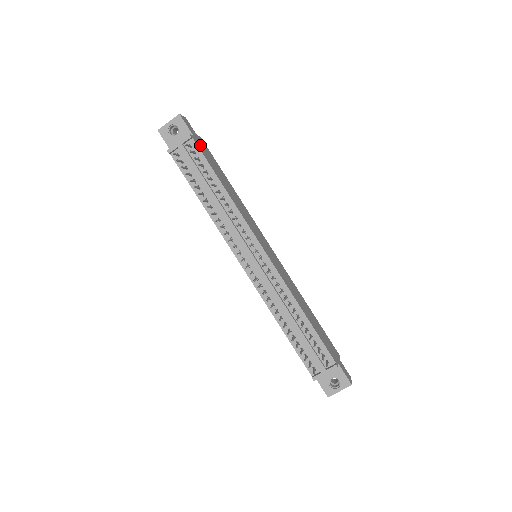
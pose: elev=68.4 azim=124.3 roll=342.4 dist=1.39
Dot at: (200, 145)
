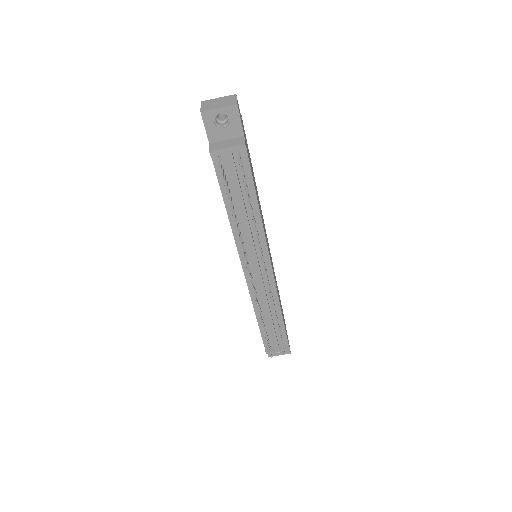
Dot at: (246, 145)
